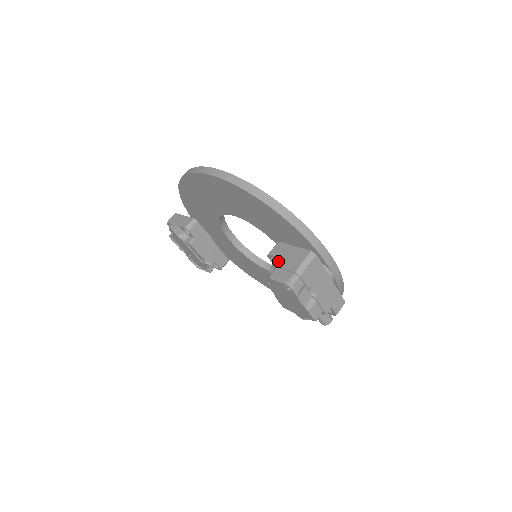
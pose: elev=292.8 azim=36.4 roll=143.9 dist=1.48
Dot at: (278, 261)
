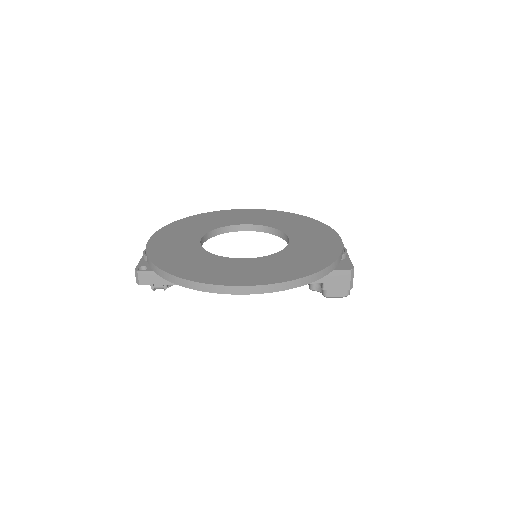
Dot at: (327, 286)
